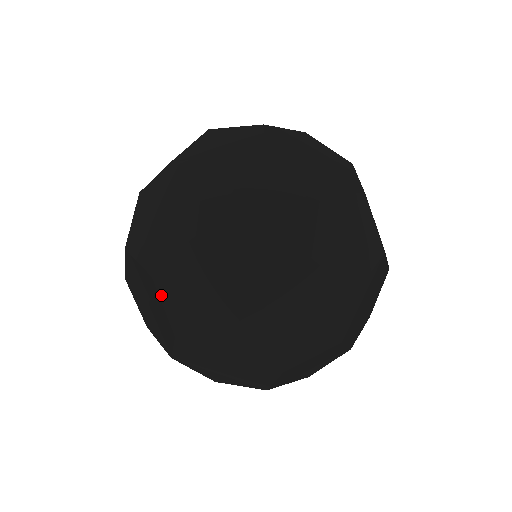
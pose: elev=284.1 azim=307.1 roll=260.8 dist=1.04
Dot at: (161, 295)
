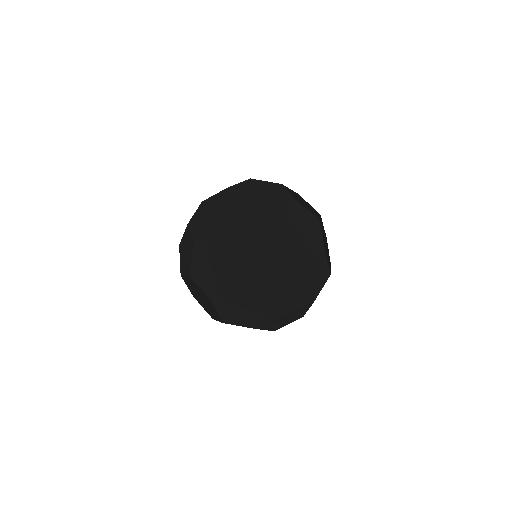
Dot at: (217, 308)
